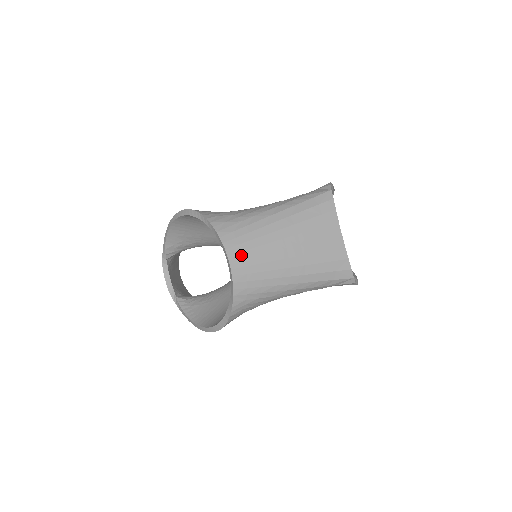
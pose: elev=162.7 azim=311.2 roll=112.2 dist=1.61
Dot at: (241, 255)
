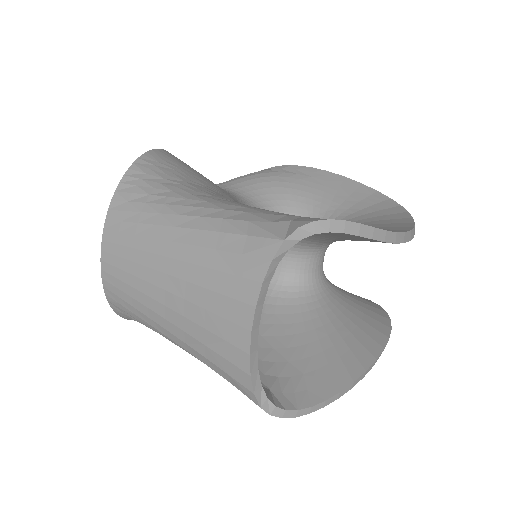
Dot at: (114, 259)
